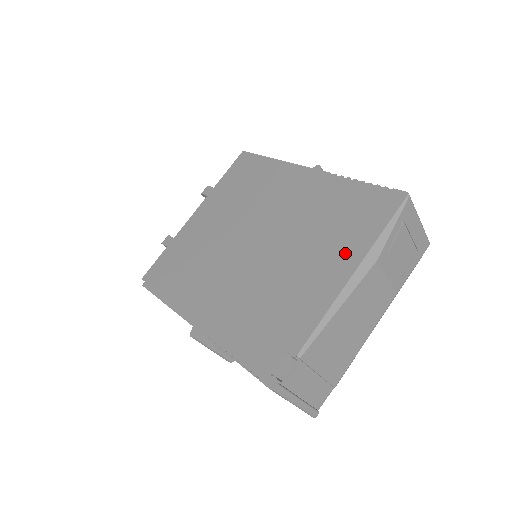
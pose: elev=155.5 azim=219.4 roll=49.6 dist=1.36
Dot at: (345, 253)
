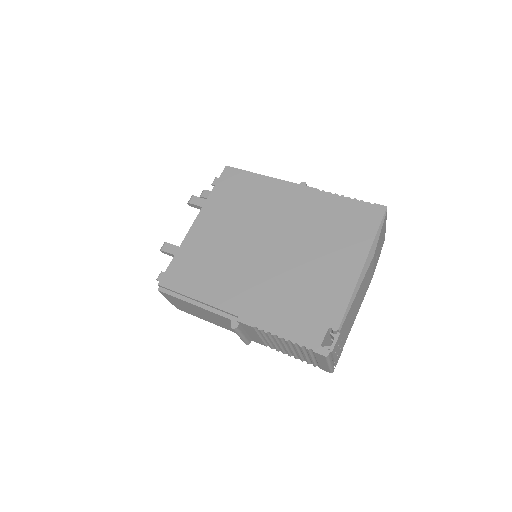
Dot at: (352, 252)
